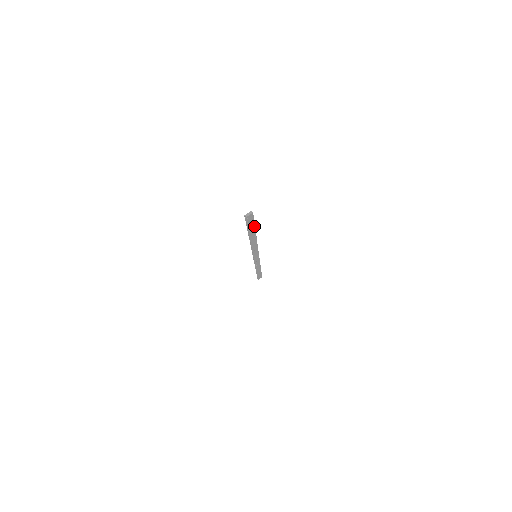
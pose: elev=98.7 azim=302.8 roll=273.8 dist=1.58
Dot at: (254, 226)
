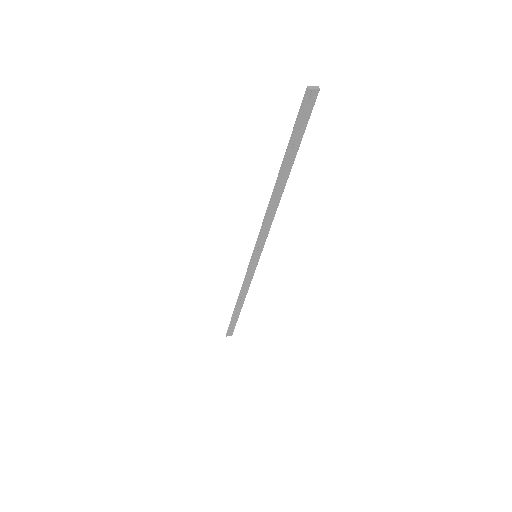
Dot at: (299, 143)
